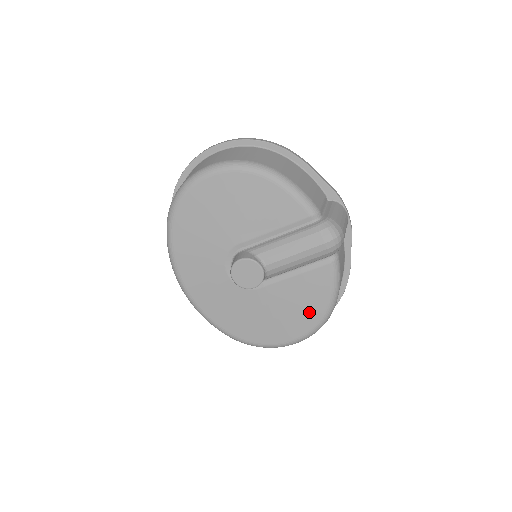
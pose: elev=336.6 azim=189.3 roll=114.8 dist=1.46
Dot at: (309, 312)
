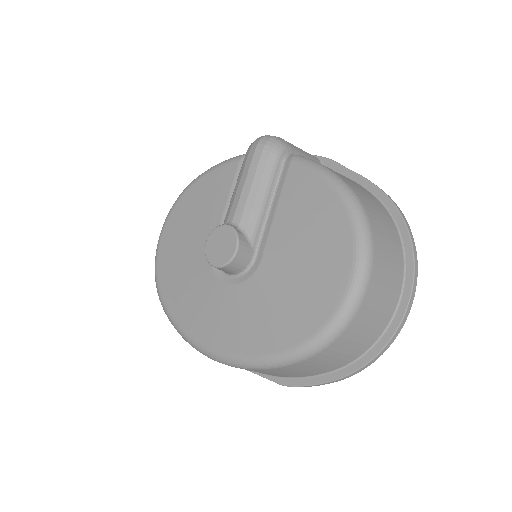
Dot at: (327, 219)
